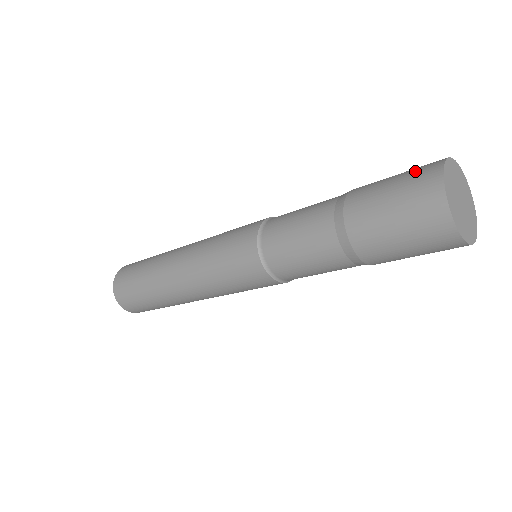
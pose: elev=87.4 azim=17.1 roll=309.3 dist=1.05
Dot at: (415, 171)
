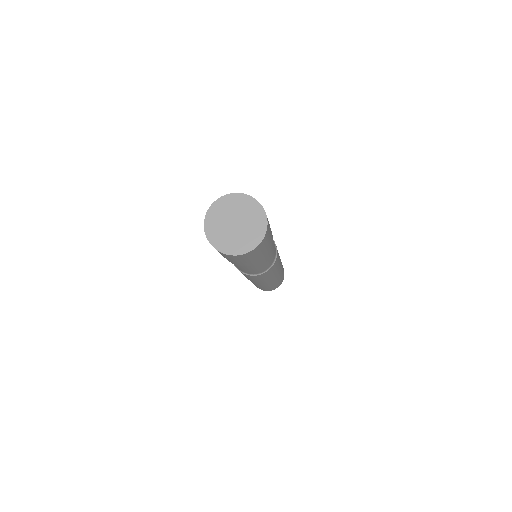
Dot at: occluded
